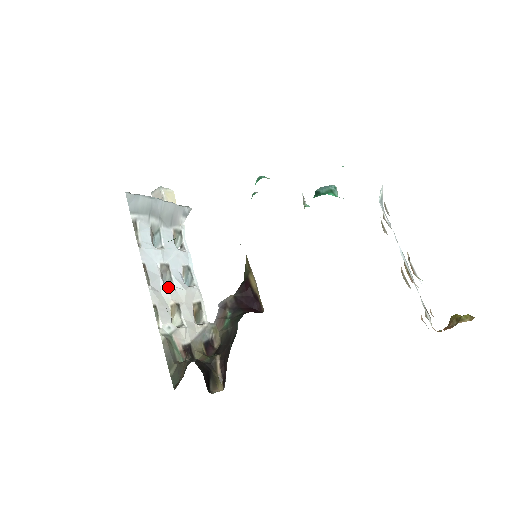
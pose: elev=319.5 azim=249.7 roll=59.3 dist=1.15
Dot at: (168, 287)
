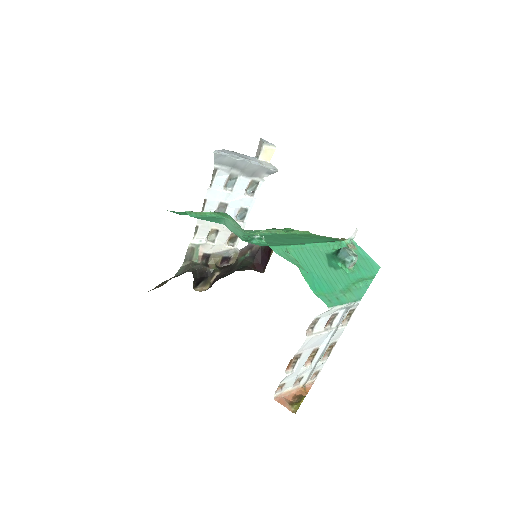
Dot at: occluded
